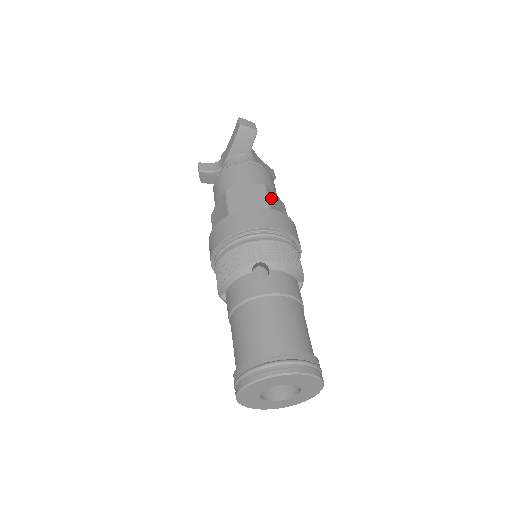
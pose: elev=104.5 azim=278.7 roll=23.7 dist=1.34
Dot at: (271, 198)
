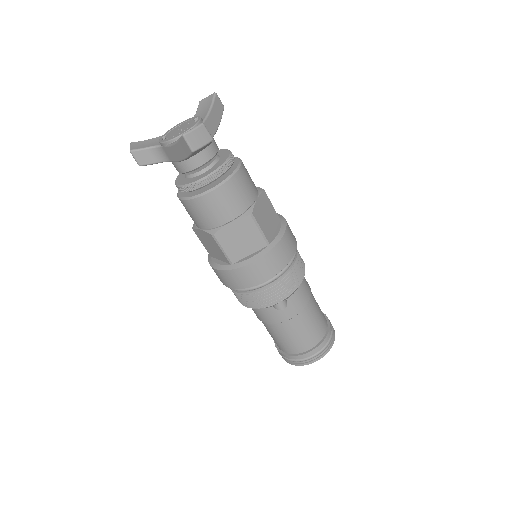
Dot at: (261, 222)
